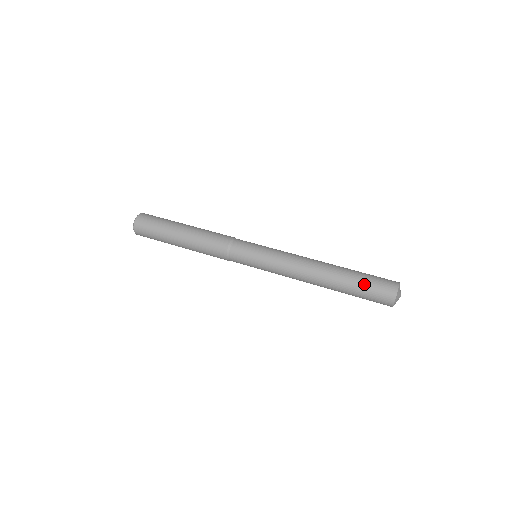
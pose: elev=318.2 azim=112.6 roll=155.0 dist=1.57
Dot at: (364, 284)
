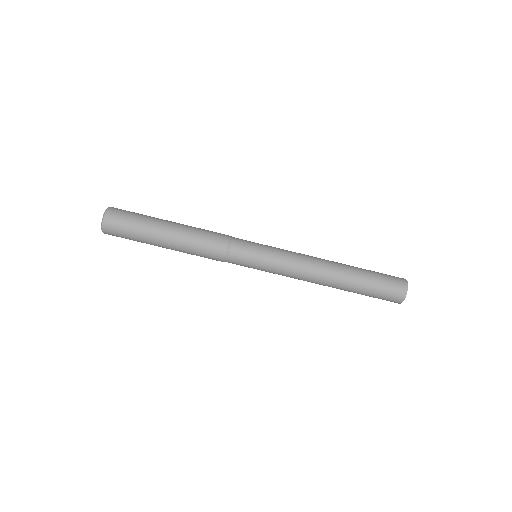
Dot at: (371, 295)
